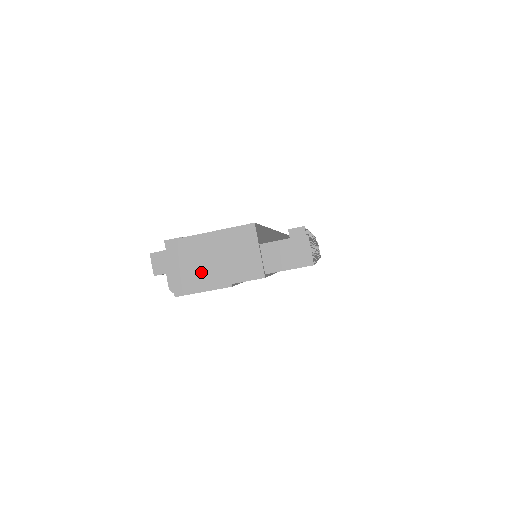
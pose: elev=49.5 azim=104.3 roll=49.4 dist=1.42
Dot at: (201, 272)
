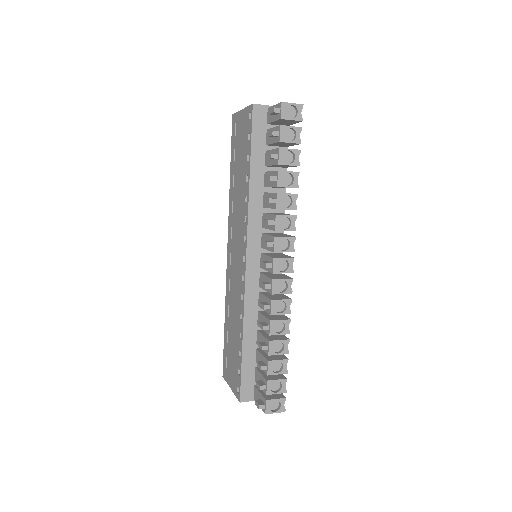
Dot at: occluded
